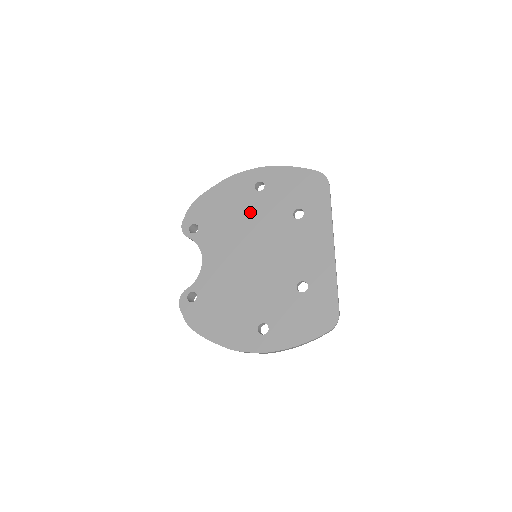
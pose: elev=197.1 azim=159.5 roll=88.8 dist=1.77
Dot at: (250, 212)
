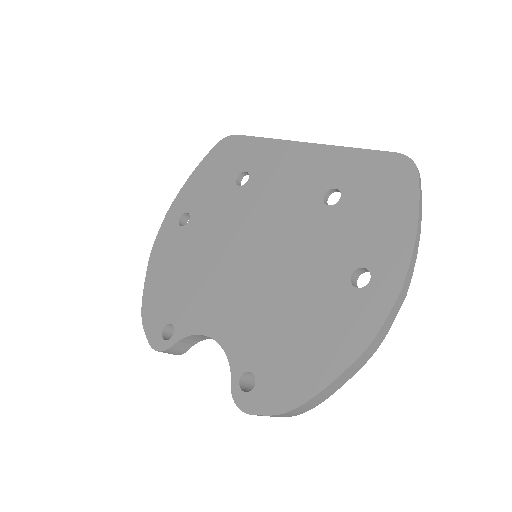
Dot at: (201, 241)
